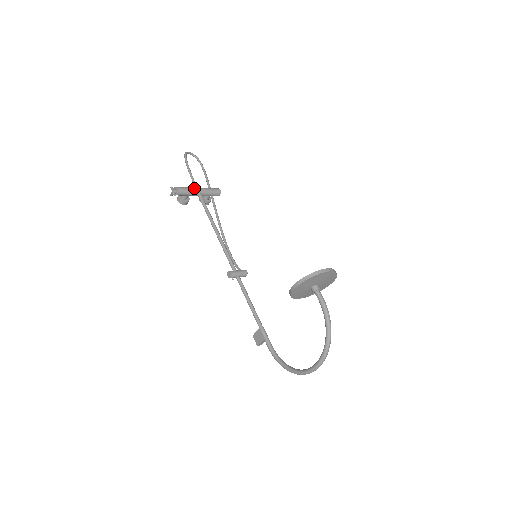
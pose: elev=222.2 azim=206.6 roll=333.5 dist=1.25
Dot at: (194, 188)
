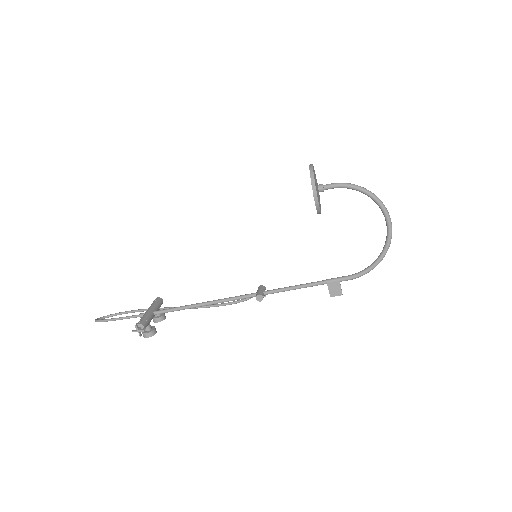
Dot at: (145, 313)
